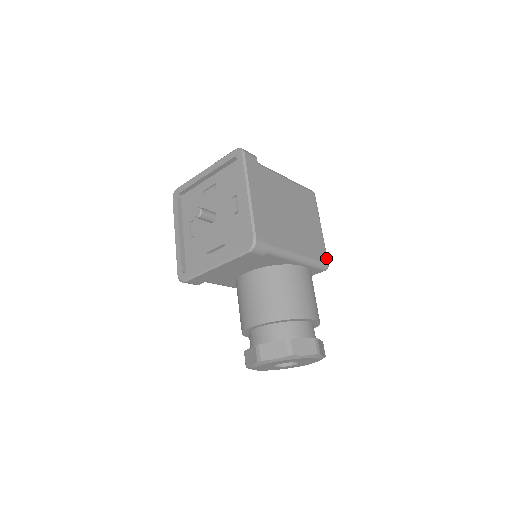
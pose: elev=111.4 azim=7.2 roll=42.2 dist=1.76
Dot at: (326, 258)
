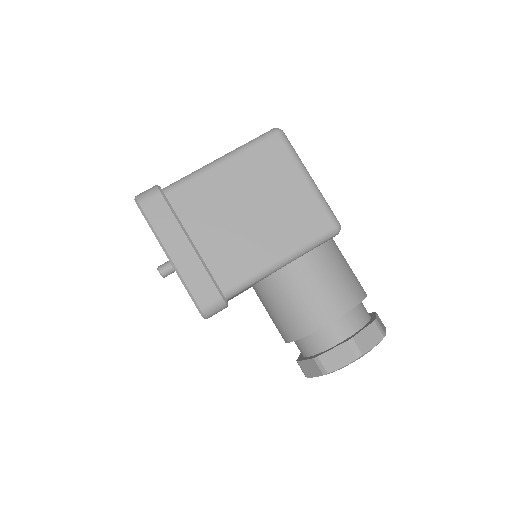
Dot at: (329, 221)
